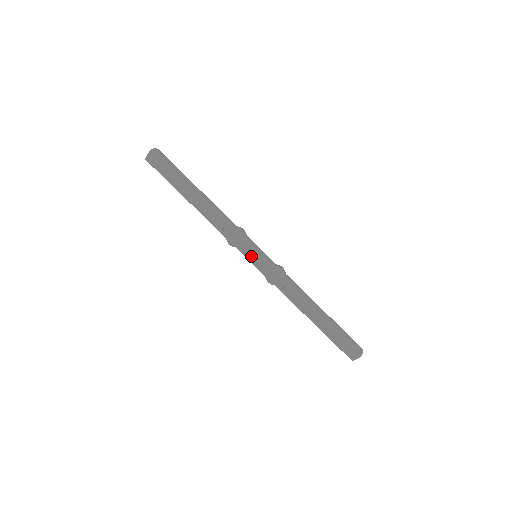
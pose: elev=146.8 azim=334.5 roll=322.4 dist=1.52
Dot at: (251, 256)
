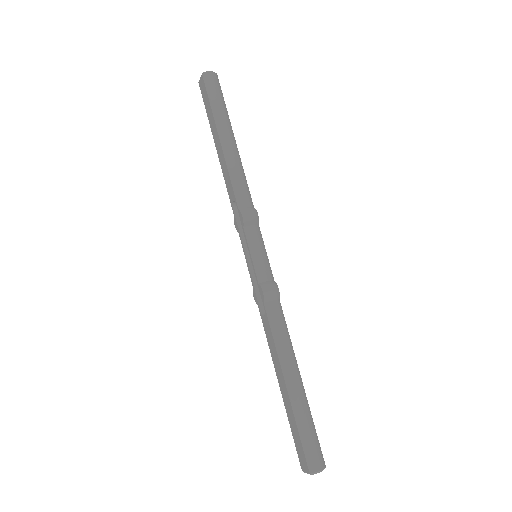
Dot at: occluded
